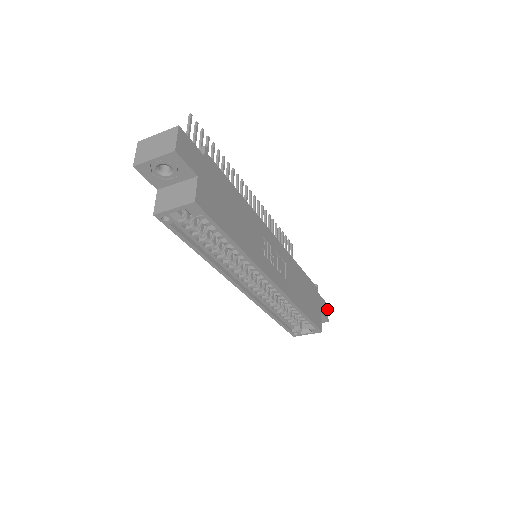
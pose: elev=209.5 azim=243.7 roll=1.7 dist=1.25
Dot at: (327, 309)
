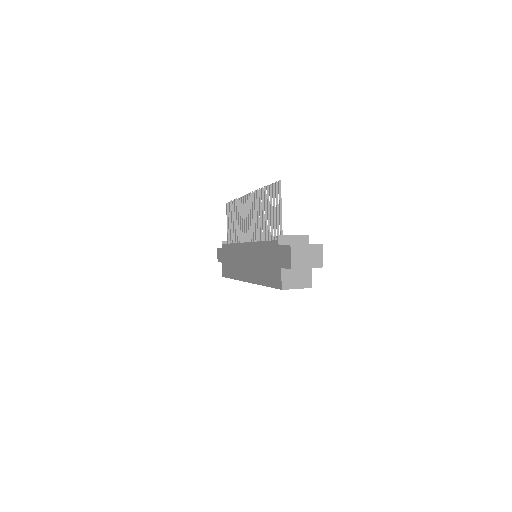
Dot at: occluded
